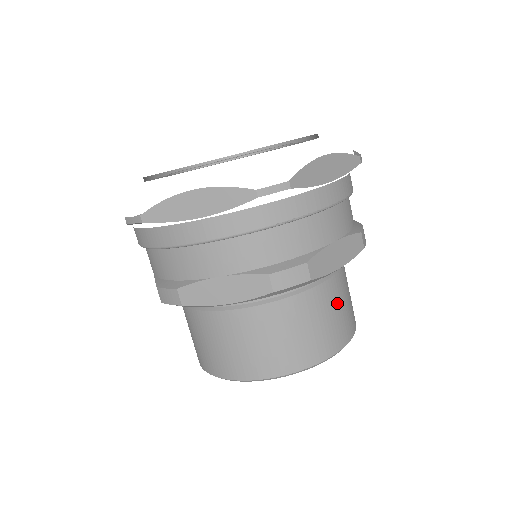
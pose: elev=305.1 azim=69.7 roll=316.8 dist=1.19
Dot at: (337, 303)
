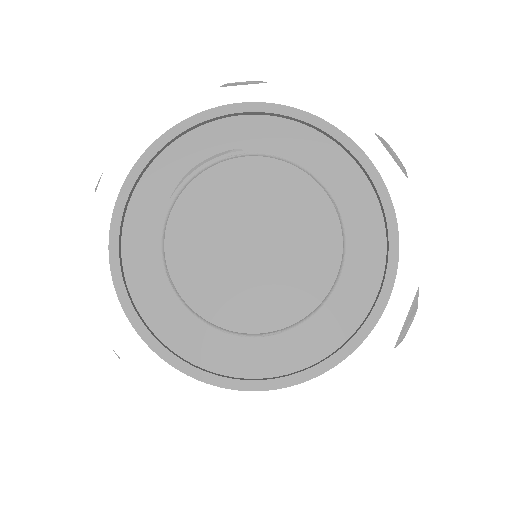
Dot at: occluded
